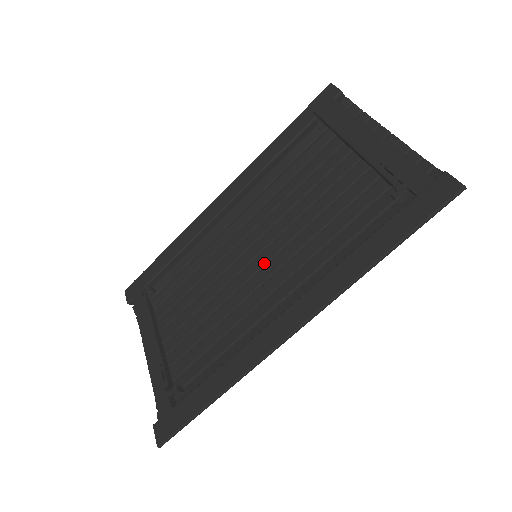
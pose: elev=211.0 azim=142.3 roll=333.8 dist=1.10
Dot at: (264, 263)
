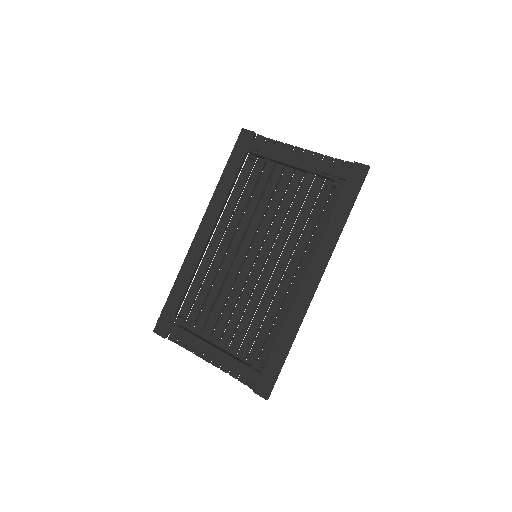
Dot at: (265, 257)
